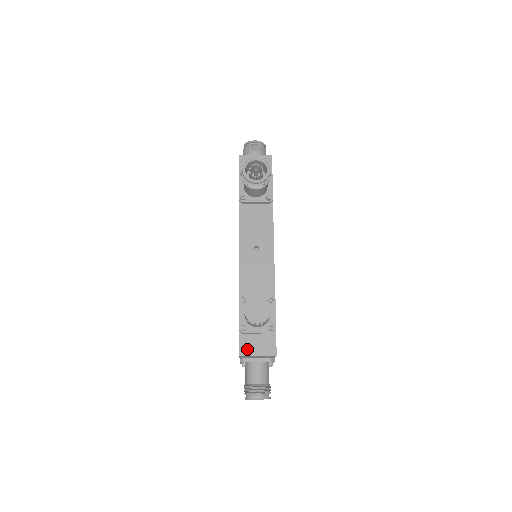
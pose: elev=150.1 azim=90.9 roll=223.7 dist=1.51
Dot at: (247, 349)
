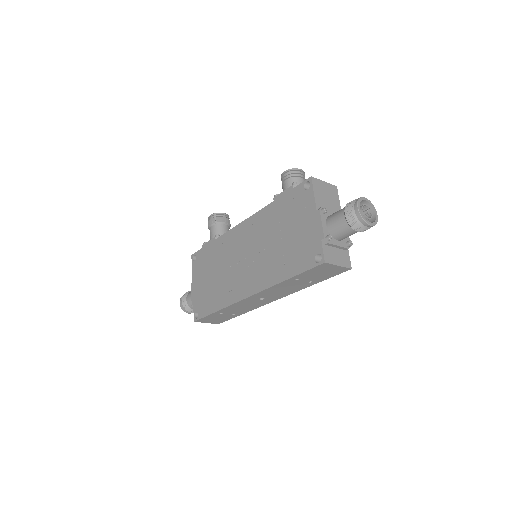
Dot at: occluded
